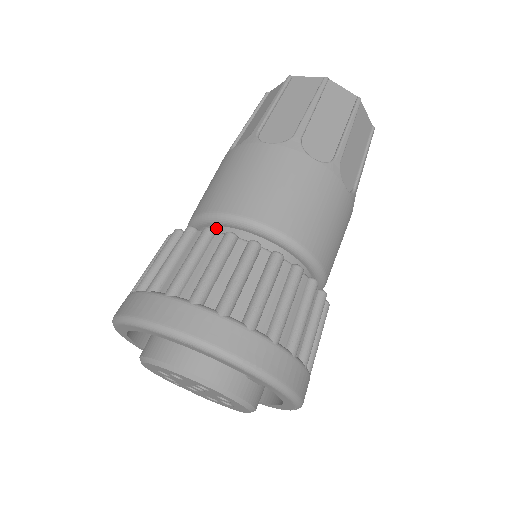
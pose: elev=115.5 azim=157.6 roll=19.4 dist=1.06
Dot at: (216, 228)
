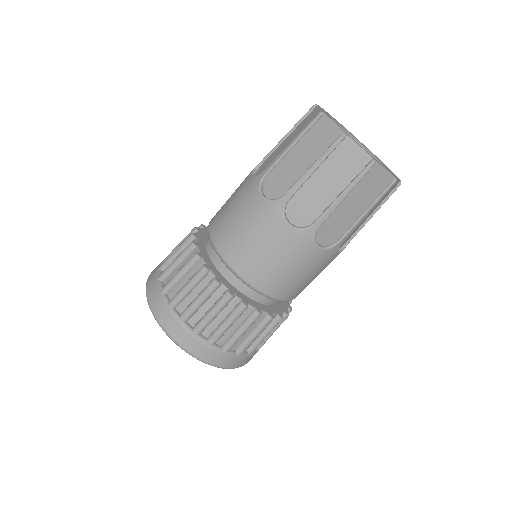
Dot at: occluded
